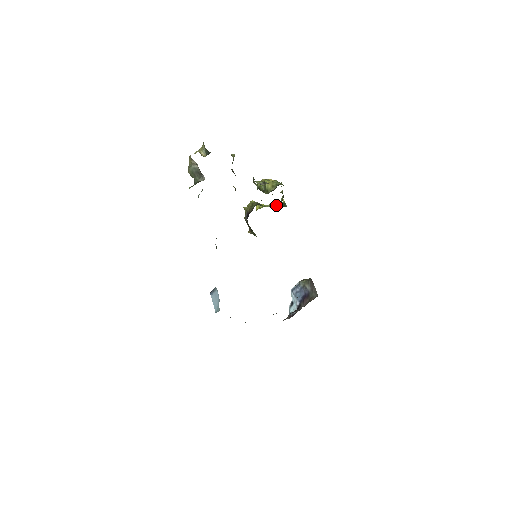
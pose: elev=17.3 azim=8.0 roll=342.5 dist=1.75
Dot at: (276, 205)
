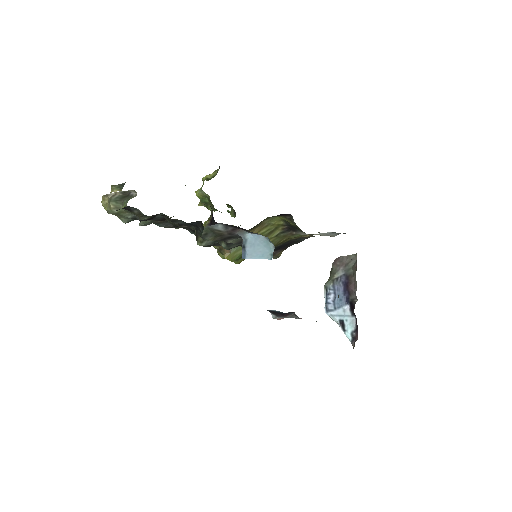
Dot at: occluded
